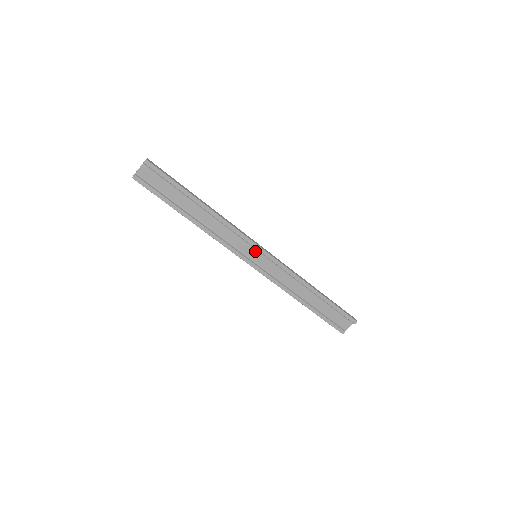
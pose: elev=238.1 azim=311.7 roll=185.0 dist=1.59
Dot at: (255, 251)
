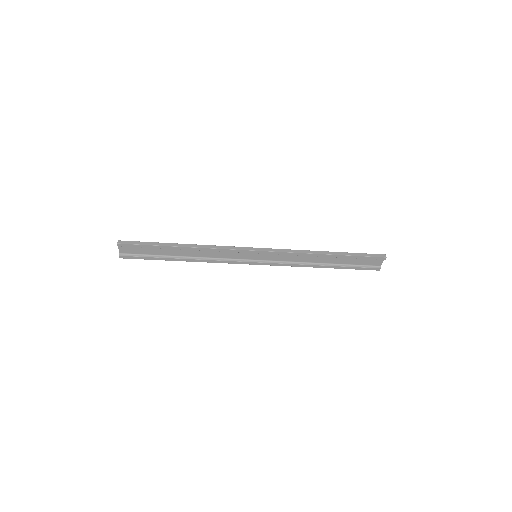
Dot at: (252, 254)
